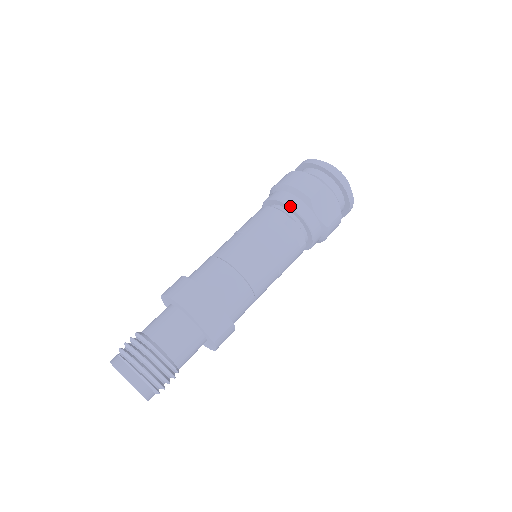
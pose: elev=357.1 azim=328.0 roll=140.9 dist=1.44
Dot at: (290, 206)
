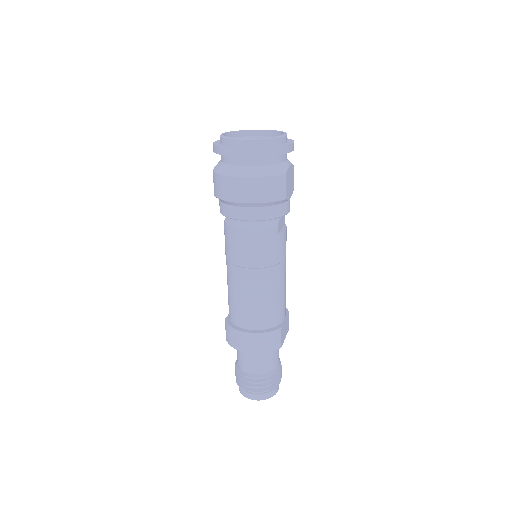
Dot at: occluded
